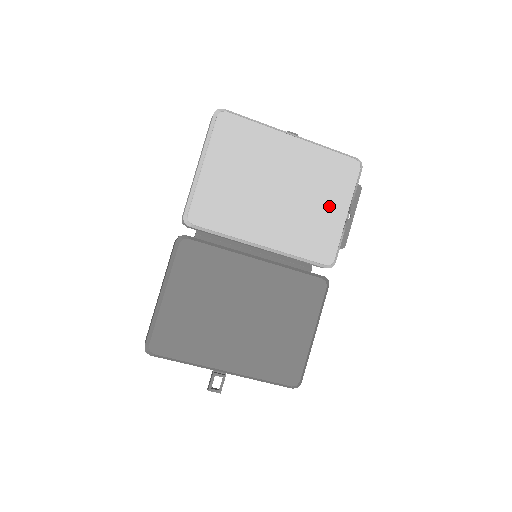
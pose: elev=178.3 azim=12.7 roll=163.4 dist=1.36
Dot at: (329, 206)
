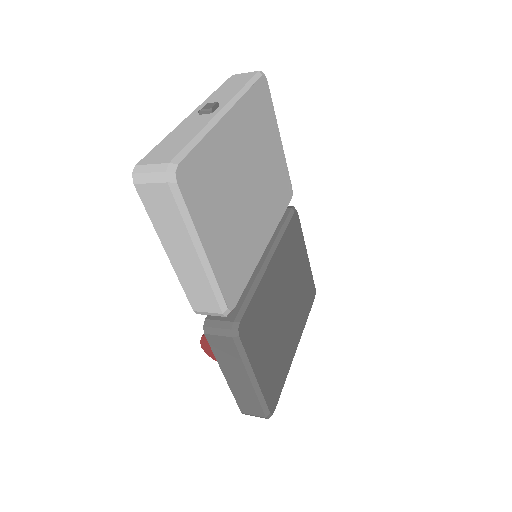
Dot at: (272, 148)
